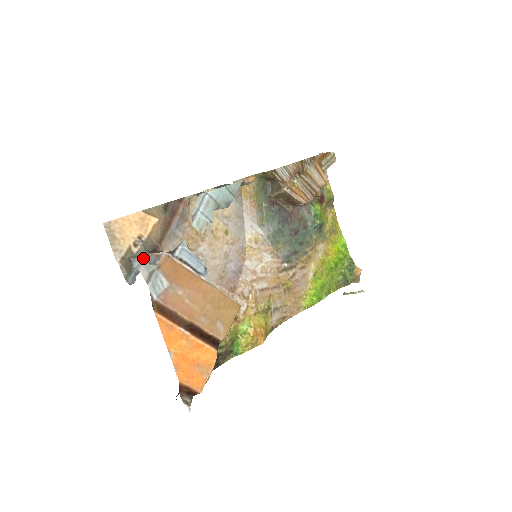
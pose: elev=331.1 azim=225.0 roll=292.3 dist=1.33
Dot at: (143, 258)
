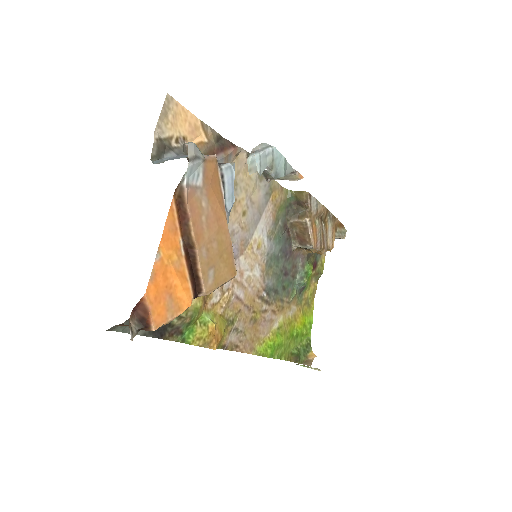
Dot at: (179, 155)
